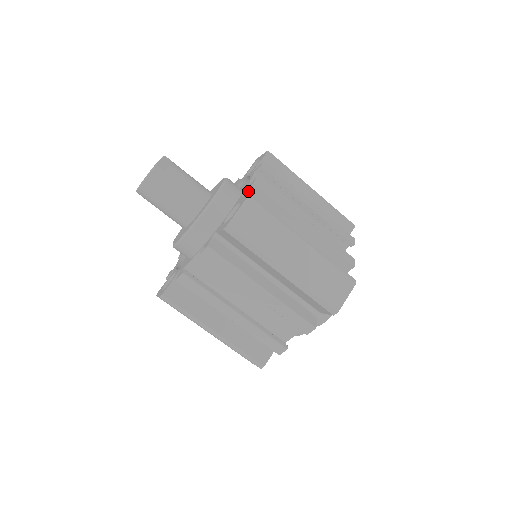
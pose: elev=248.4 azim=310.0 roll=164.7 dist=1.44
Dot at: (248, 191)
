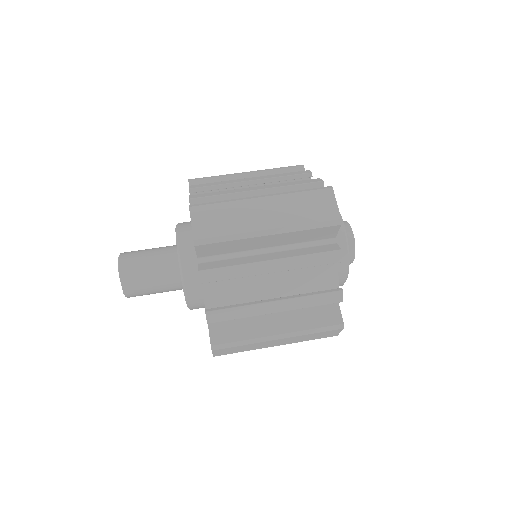
Dot at: occluded
